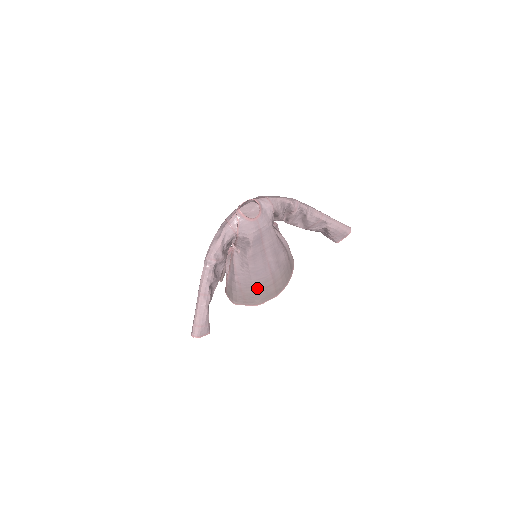
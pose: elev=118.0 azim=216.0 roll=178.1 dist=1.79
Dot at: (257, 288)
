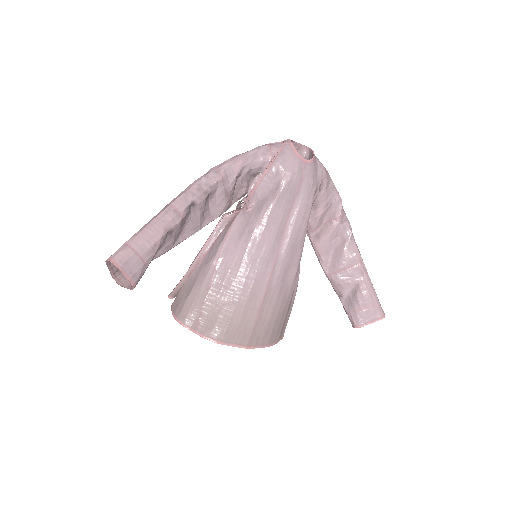
Dot at: (235, 297)
